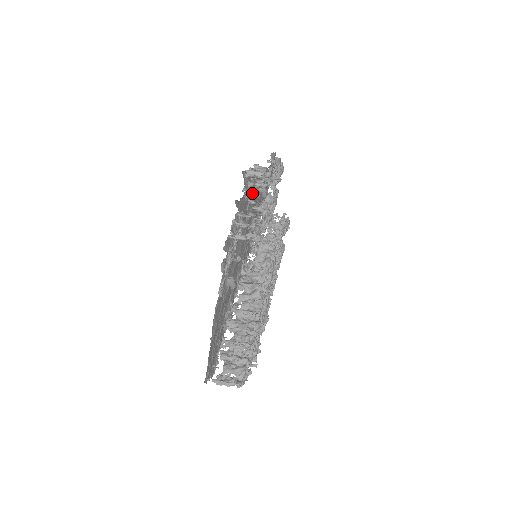
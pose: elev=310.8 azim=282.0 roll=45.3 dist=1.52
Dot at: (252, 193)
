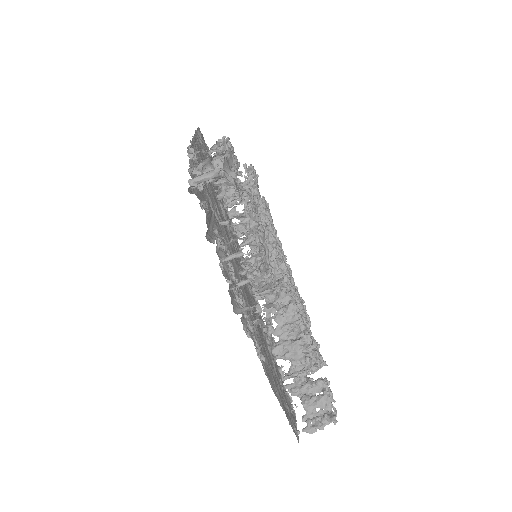
Dot at: occluded
